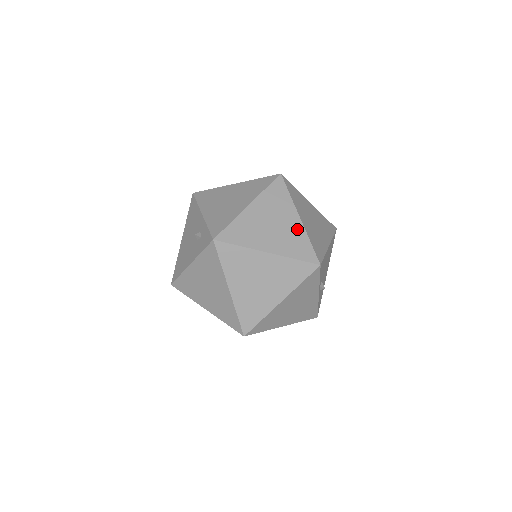
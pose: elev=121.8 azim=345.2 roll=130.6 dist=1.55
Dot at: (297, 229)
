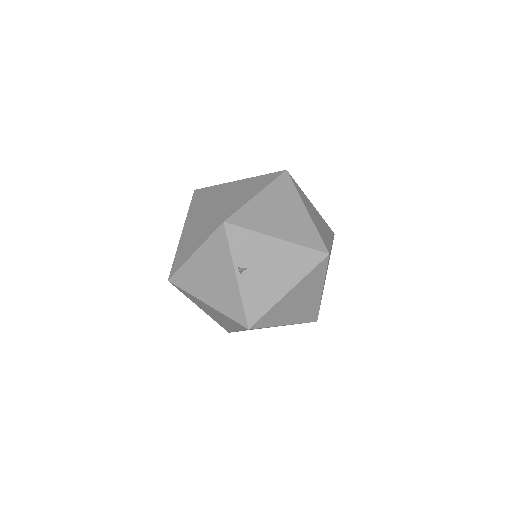
Dot at: (245, 199)
